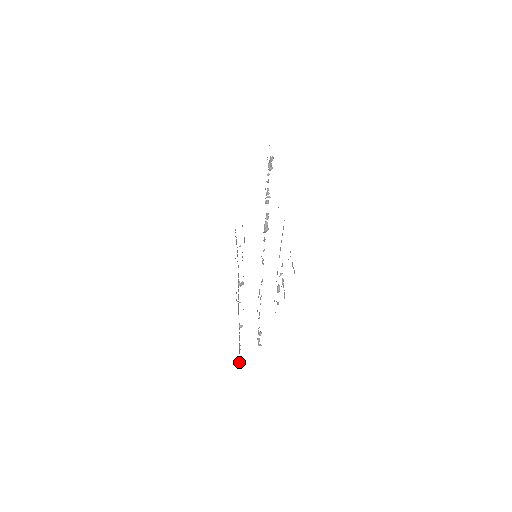
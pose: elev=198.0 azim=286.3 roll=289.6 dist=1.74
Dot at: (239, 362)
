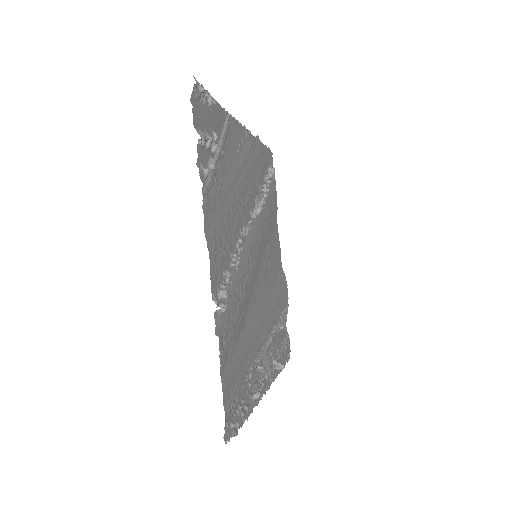
Dot at: (232, 431)
